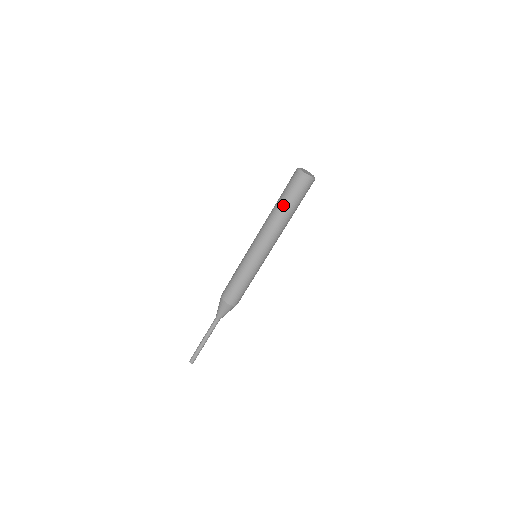
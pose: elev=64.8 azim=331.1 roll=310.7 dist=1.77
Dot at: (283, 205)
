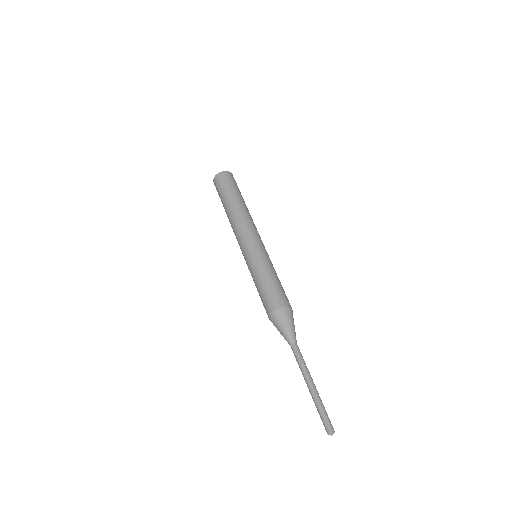
Dot at: (235, 196)
